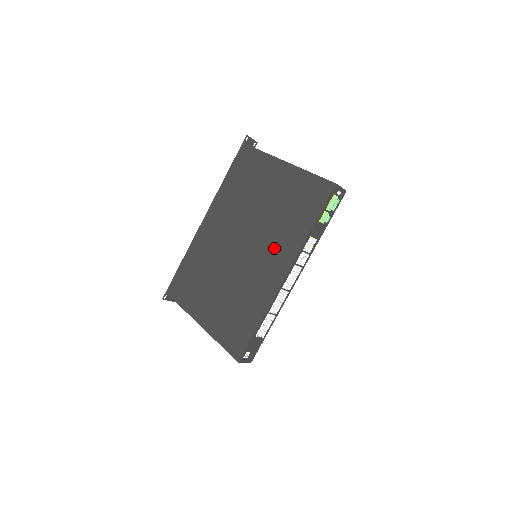
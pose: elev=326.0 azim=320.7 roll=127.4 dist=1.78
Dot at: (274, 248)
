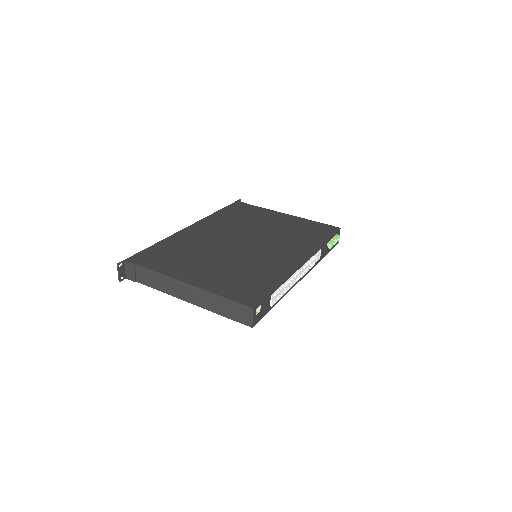
Dot at: (286, 247)
